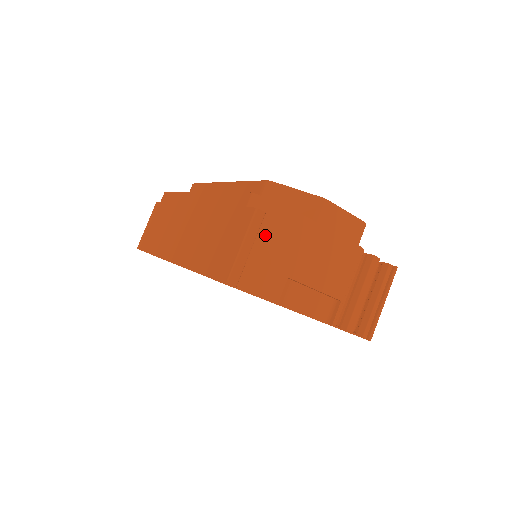
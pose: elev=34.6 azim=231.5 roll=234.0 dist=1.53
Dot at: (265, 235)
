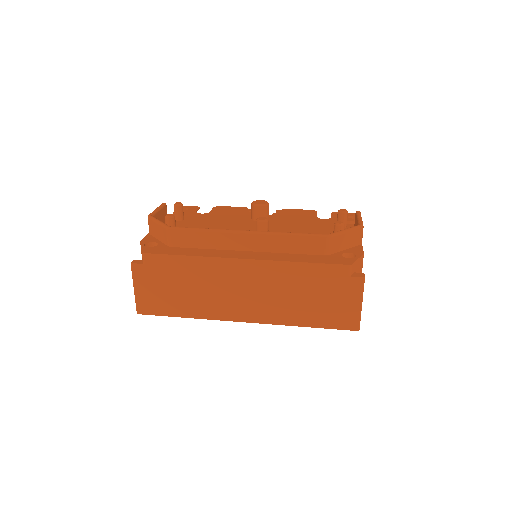
Dot at: occluded
